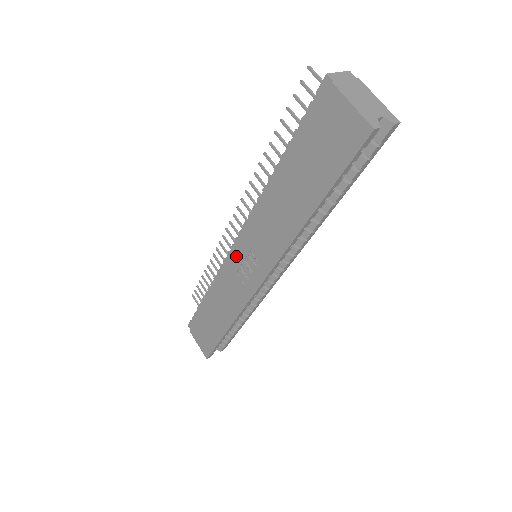
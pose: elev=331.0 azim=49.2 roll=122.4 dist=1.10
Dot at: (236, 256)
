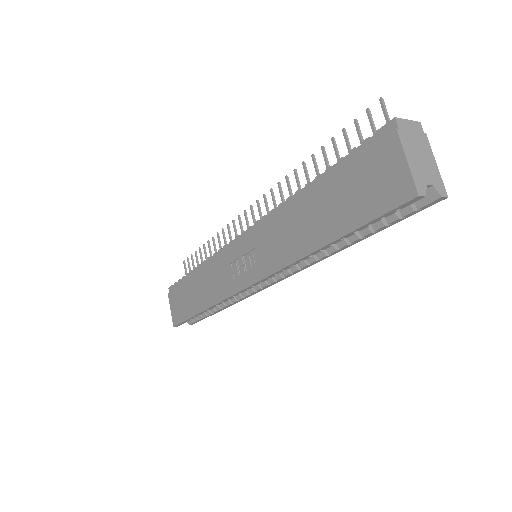
Dot at: (237, 248)
